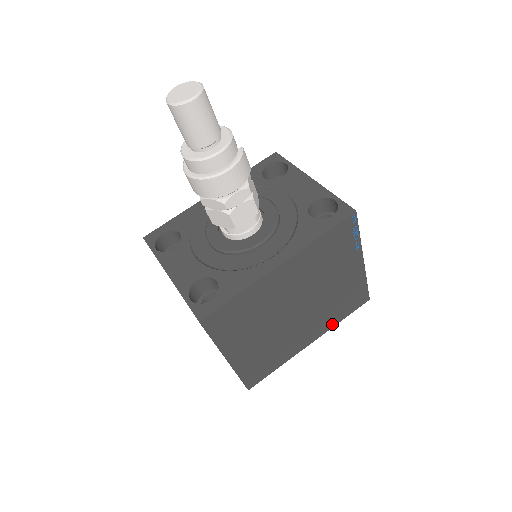
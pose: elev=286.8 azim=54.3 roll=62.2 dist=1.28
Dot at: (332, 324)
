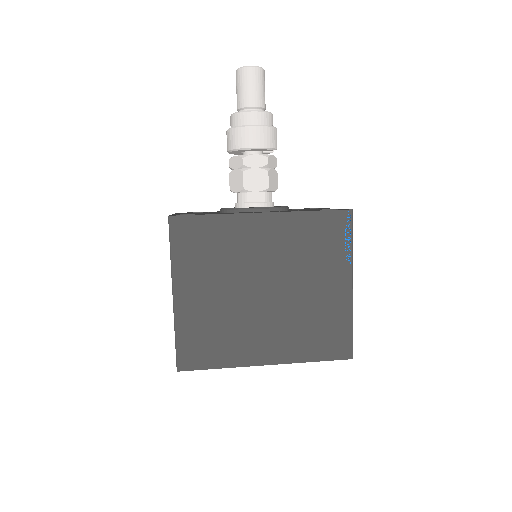
Dot at: (299, 357)
